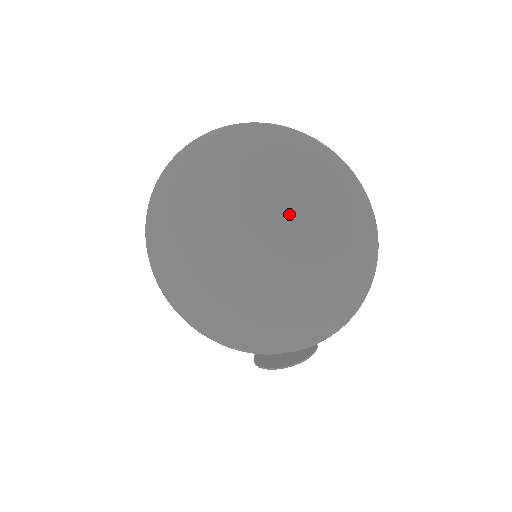
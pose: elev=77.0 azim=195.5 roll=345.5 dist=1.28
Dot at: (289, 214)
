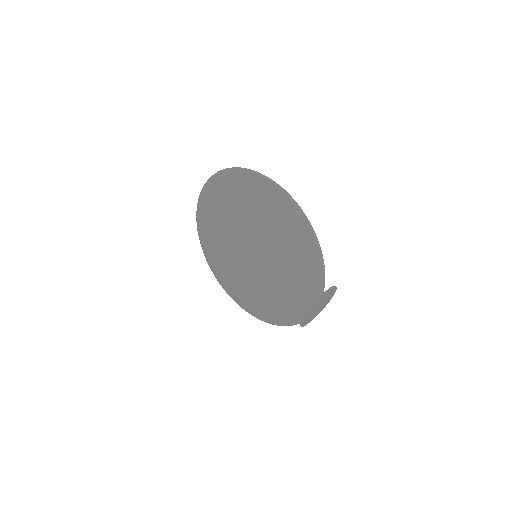
Dot at: (242, 220)
